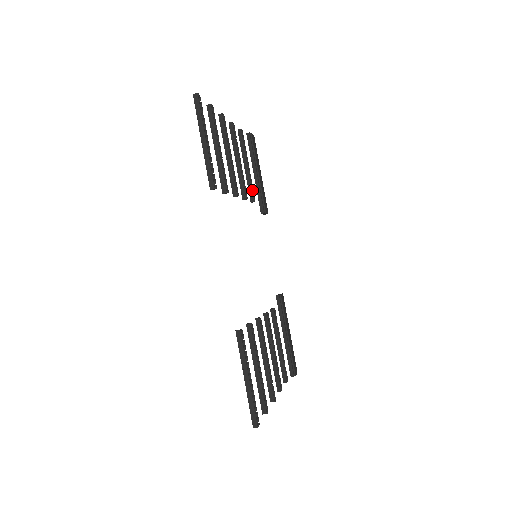
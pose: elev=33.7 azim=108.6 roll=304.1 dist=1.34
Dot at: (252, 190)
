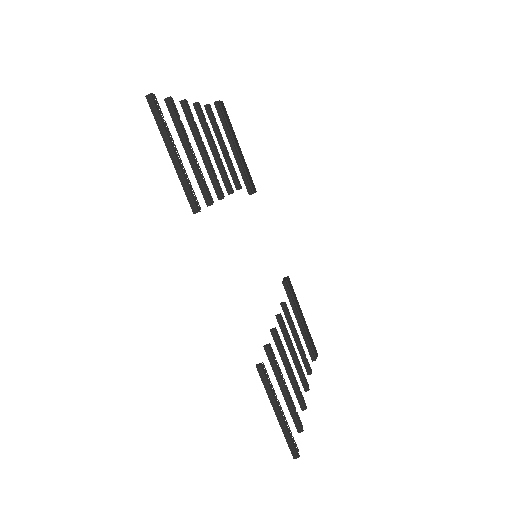
Dot at: (235, 176)
